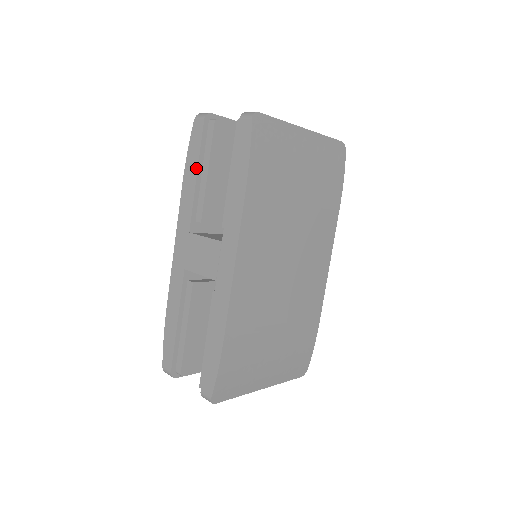
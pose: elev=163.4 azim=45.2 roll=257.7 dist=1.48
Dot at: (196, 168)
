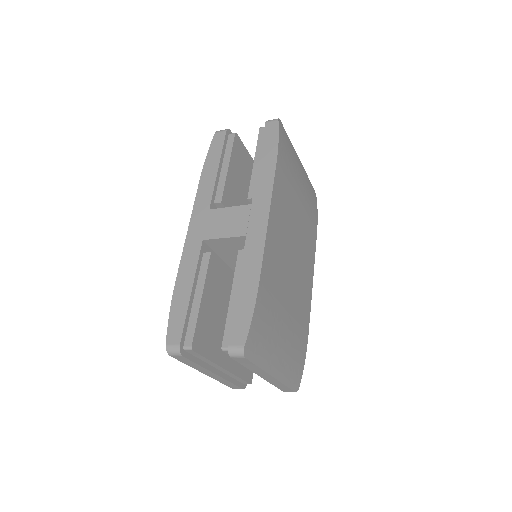
Dot at: (218, 162)
